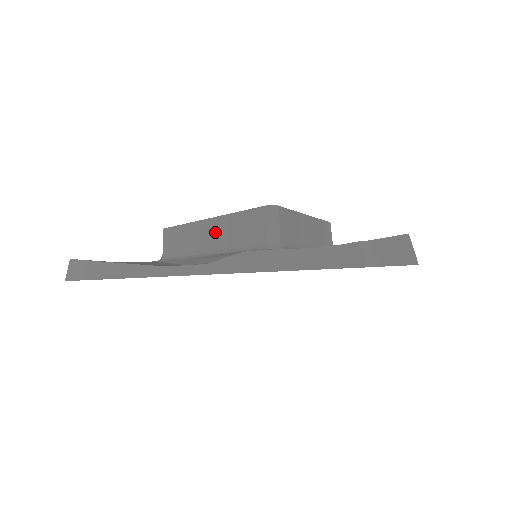
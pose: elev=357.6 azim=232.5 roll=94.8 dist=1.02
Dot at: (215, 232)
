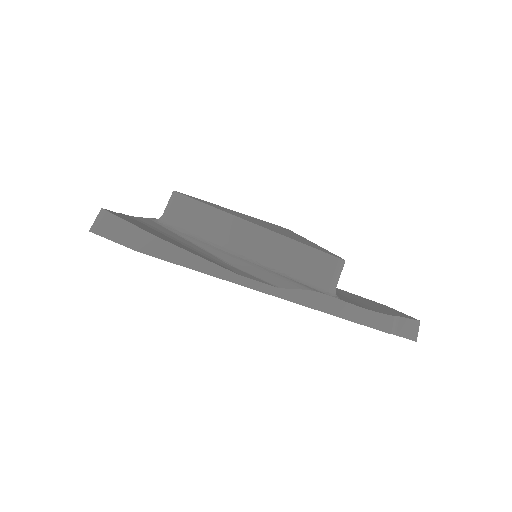
Dot at: (265, 243)
